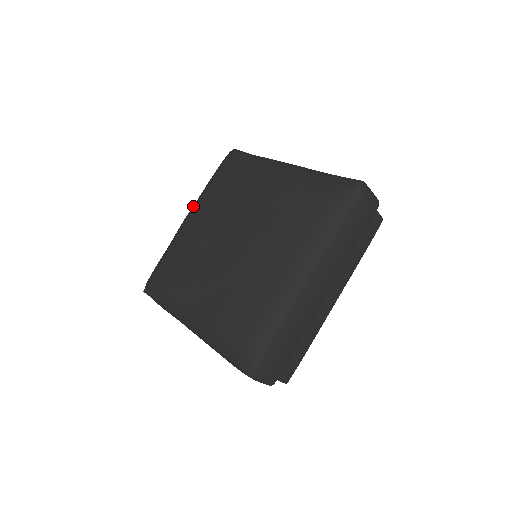
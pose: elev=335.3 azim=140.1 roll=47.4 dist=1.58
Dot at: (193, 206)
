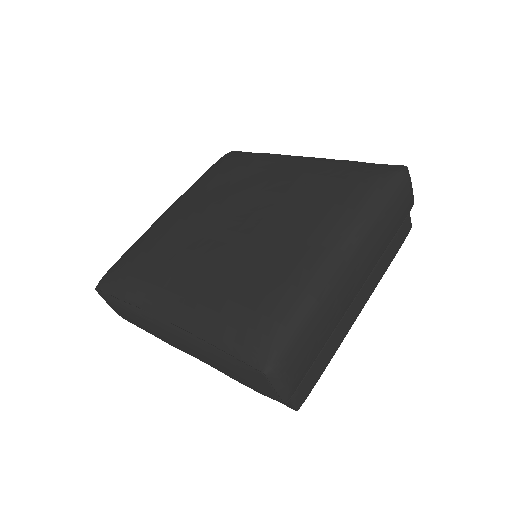
Dot at: (179, 197)
